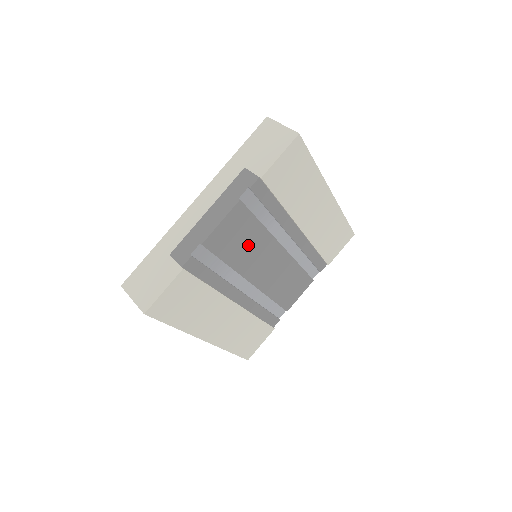
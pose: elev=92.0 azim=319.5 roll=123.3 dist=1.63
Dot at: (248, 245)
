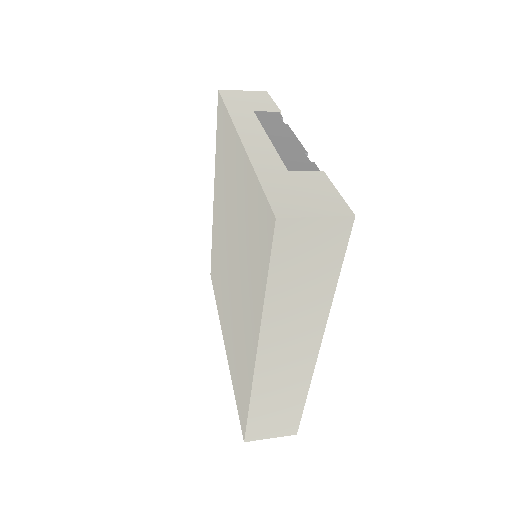
Dot at: occluded
